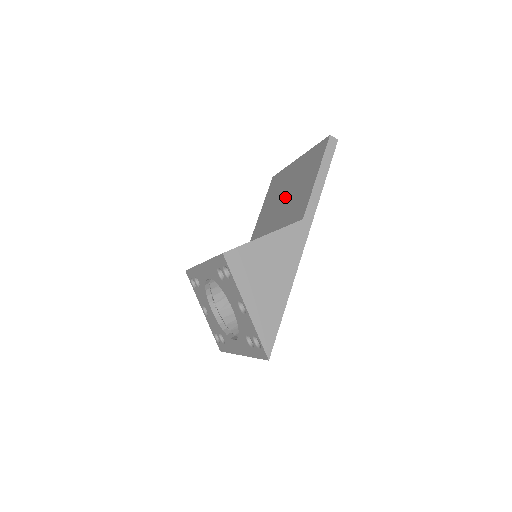
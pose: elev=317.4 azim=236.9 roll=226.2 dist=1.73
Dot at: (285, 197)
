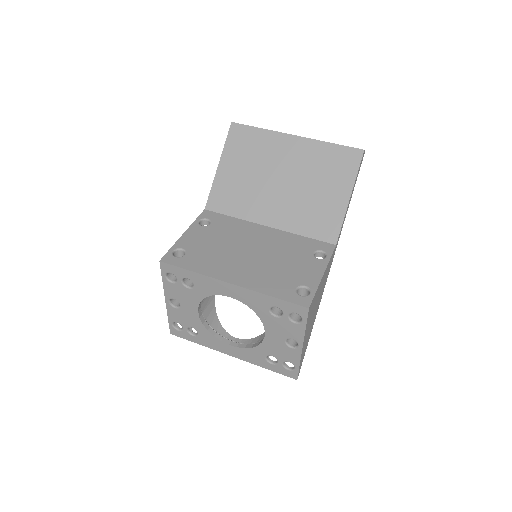
Dot at: (283, 185)
